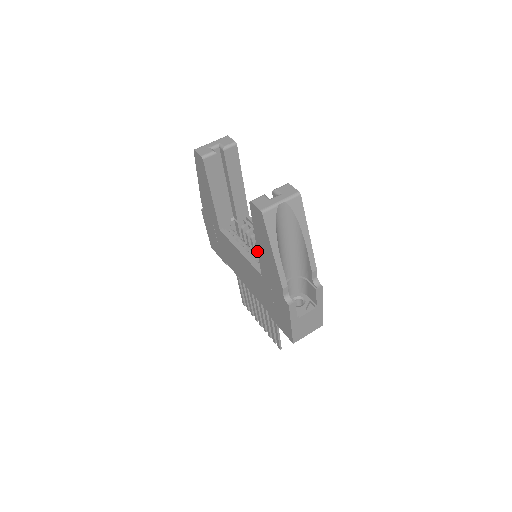
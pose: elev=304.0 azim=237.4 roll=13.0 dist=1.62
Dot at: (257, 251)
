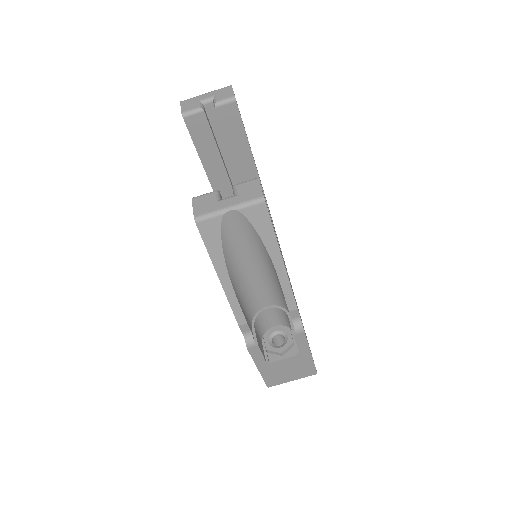
Dot at: occluded
